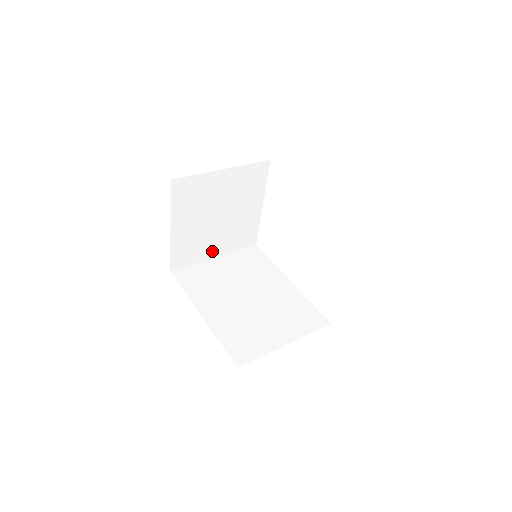
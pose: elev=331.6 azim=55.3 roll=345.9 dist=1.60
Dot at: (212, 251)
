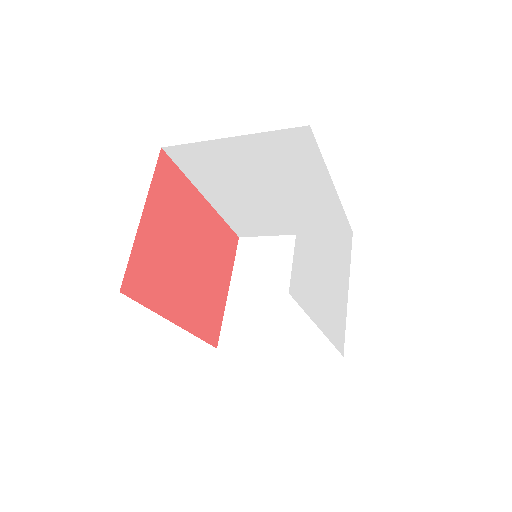
Dot at: (273, 341)
